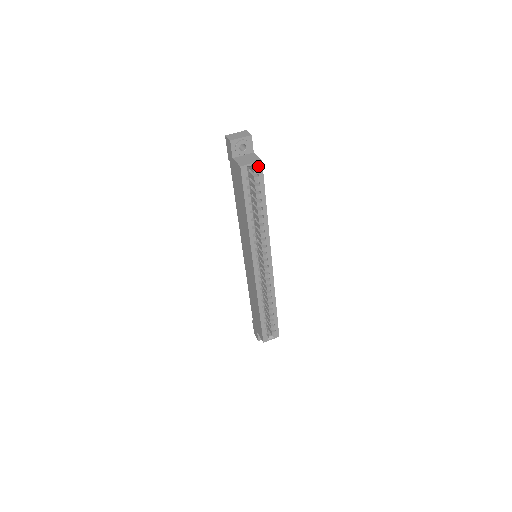
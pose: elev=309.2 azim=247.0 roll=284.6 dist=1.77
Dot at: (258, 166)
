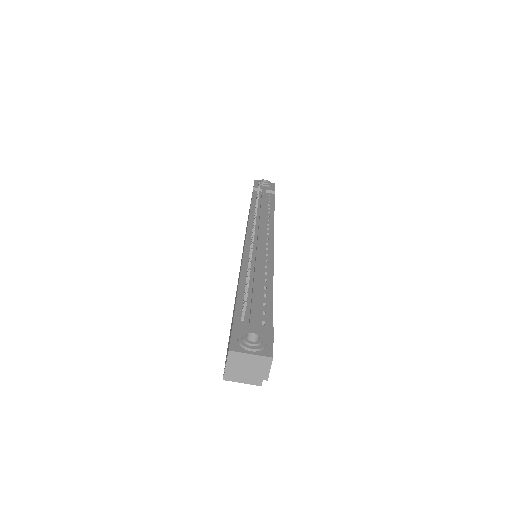
Dot at: occluded
